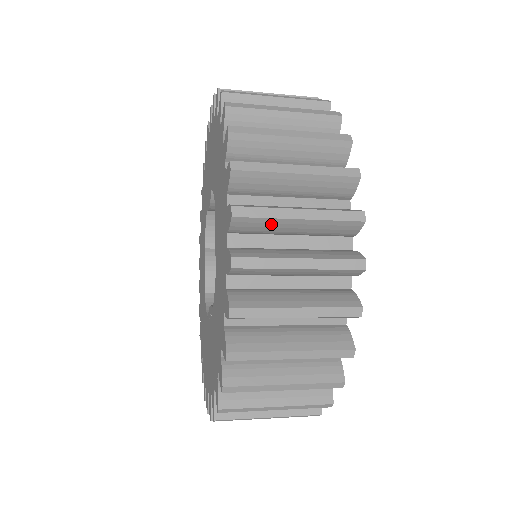
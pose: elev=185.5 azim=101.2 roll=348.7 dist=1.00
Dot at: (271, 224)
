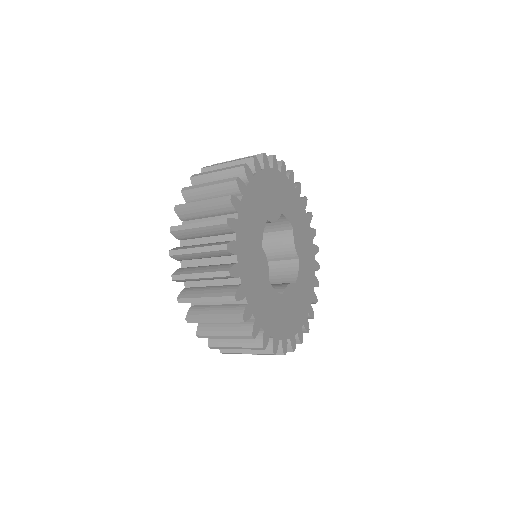
Dot at: (197, 302)
